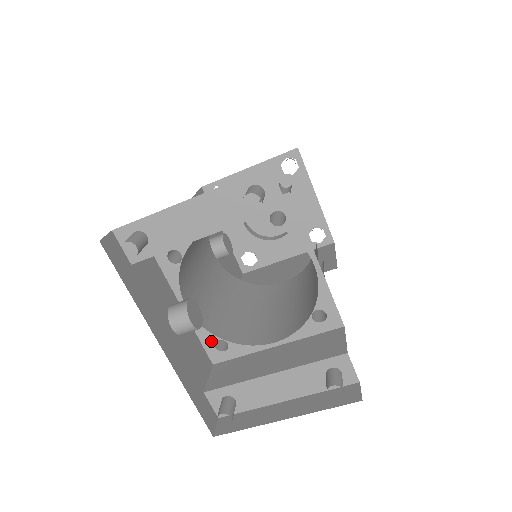
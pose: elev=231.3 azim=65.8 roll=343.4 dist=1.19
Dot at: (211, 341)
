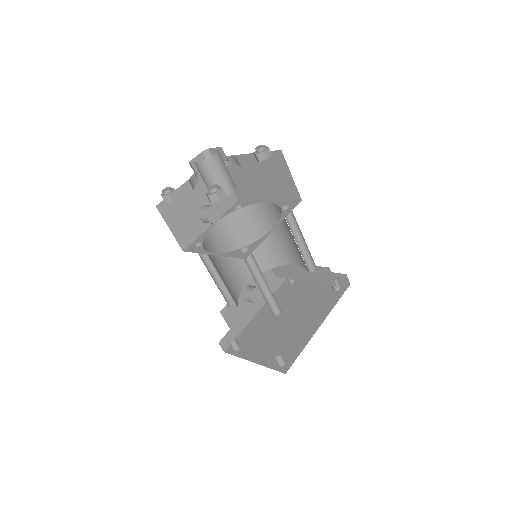
Dot at: occluded
